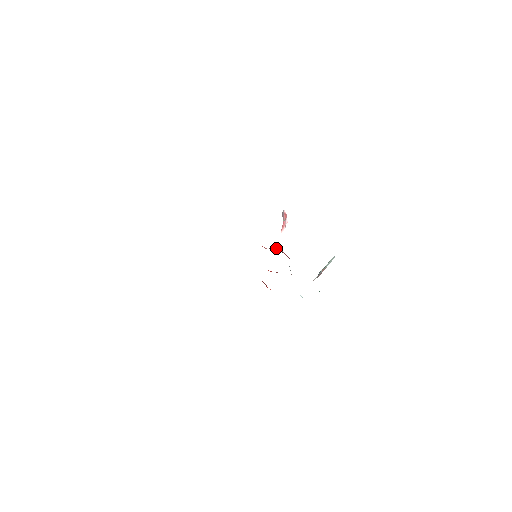
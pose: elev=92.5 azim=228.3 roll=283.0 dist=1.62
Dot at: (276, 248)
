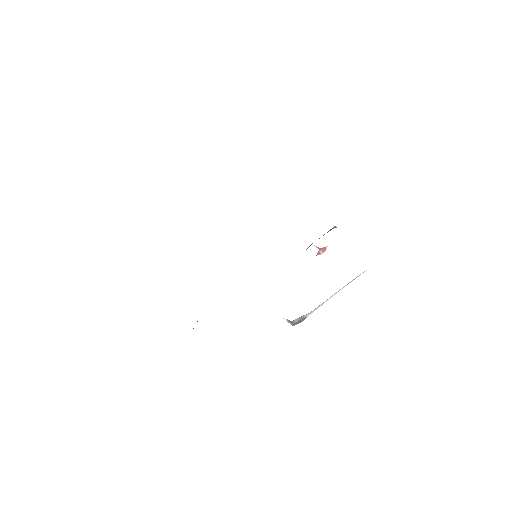
Dot at: occluded
